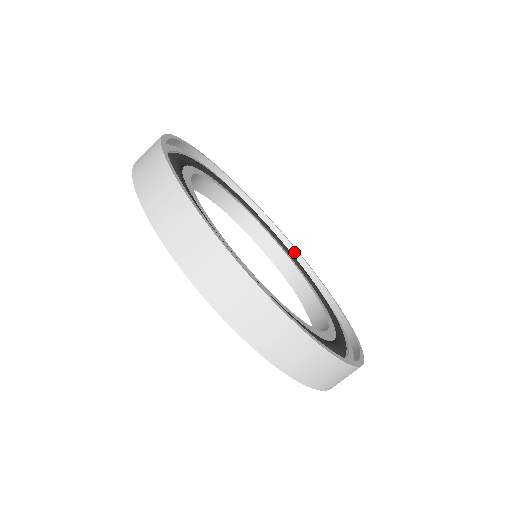
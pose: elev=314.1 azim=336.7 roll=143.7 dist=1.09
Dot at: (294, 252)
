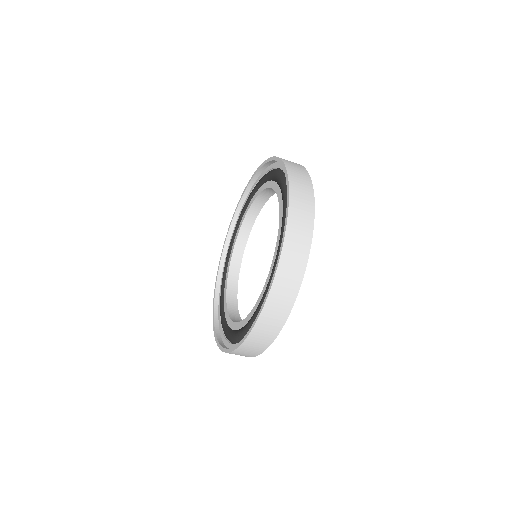
Dot at: occluded
